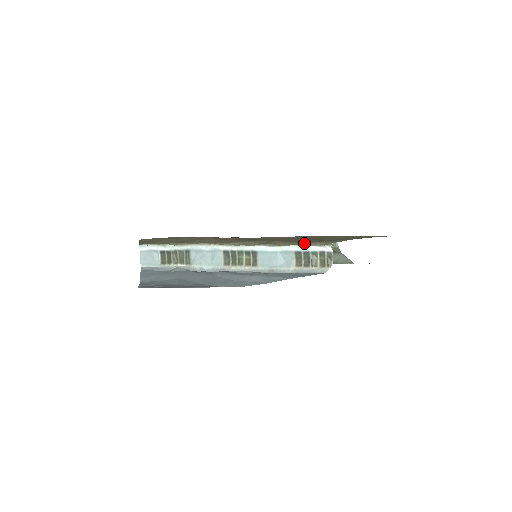
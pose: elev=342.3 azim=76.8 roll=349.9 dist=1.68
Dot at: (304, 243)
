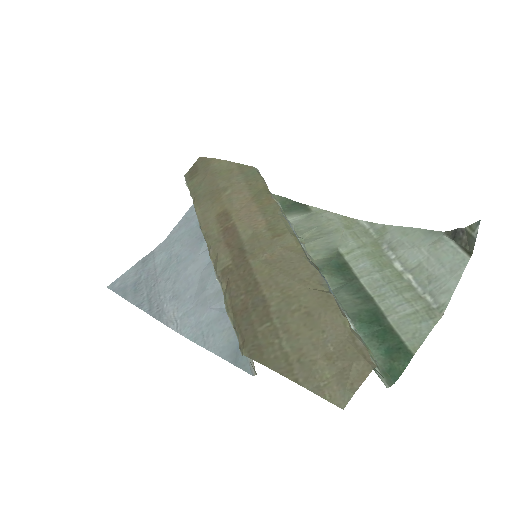
Dot at: (233, 316)
